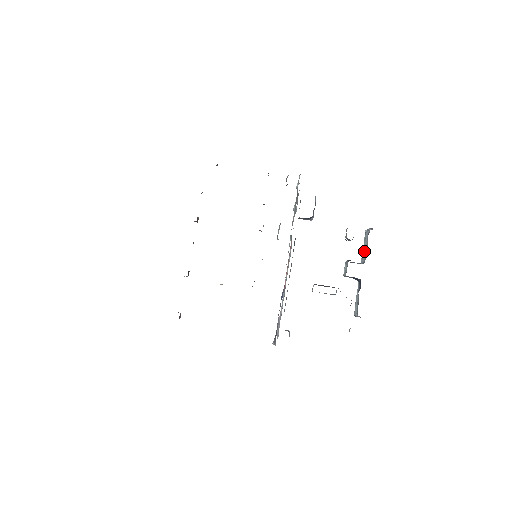
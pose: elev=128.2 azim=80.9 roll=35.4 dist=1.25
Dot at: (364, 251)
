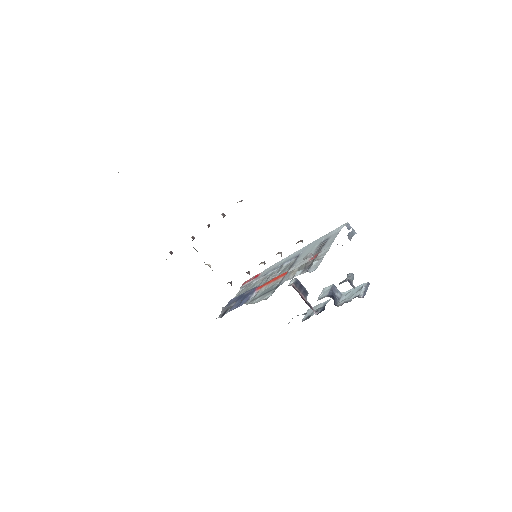
Dot at: (349, 294)
